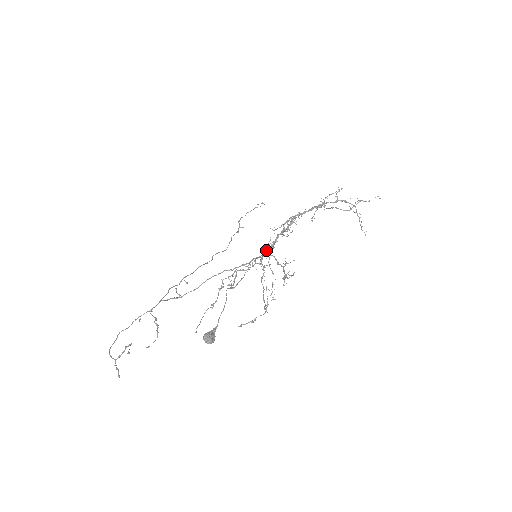
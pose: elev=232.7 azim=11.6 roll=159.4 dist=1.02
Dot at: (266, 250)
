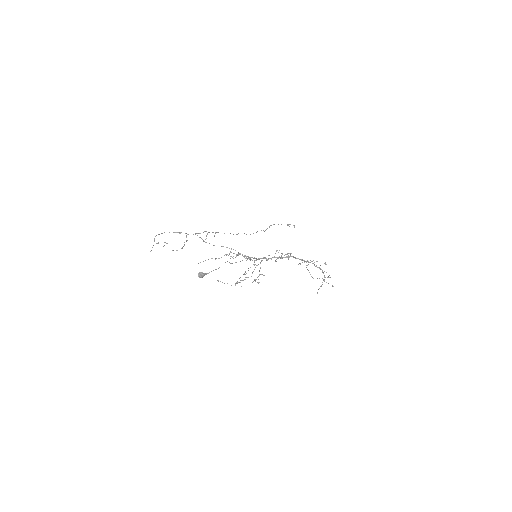
Dot at: occluded
